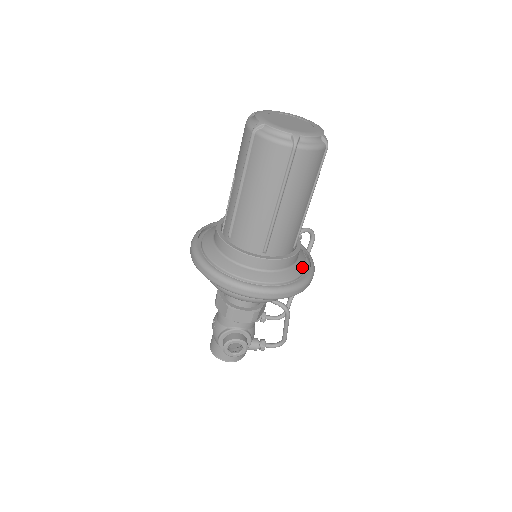
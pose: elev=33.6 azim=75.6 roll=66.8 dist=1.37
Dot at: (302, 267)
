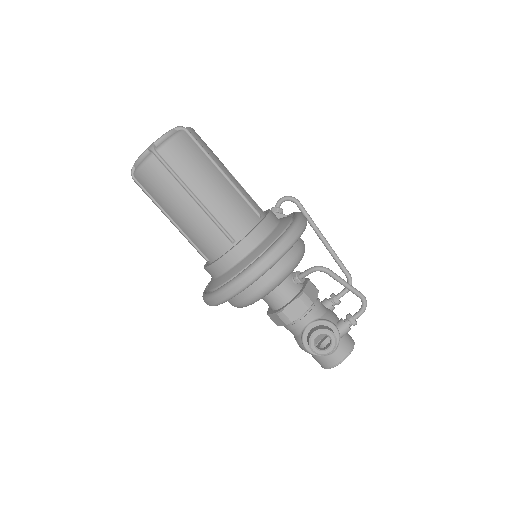
Dot at: (285, 224)
